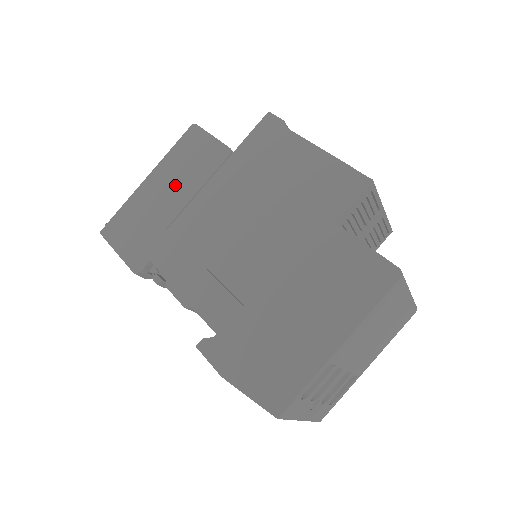
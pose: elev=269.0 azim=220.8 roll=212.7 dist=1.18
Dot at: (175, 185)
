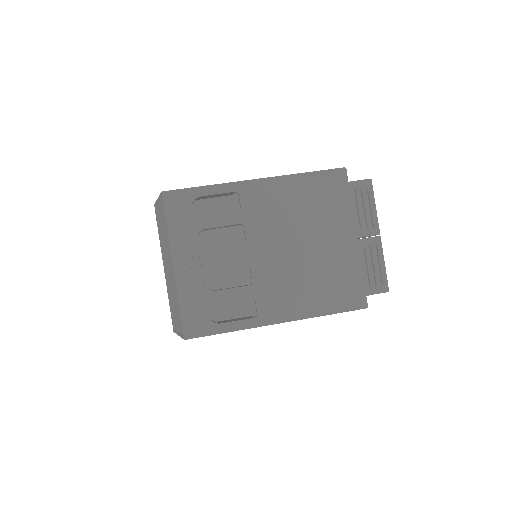
Dot at: occluded
